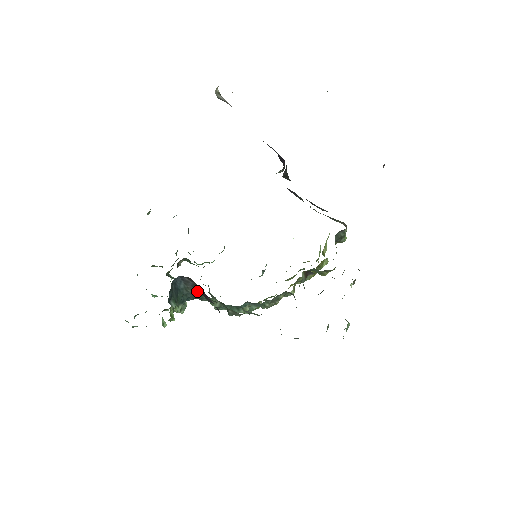
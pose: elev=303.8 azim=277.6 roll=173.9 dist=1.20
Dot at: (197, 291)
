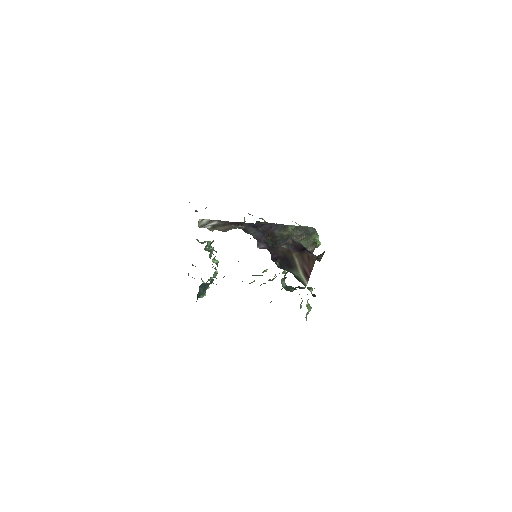
Dot at: occluded
